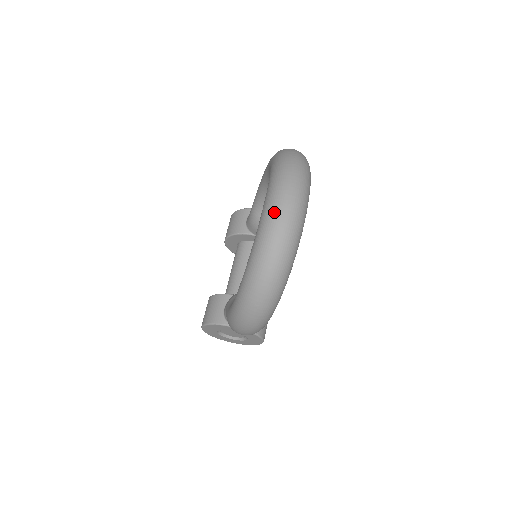
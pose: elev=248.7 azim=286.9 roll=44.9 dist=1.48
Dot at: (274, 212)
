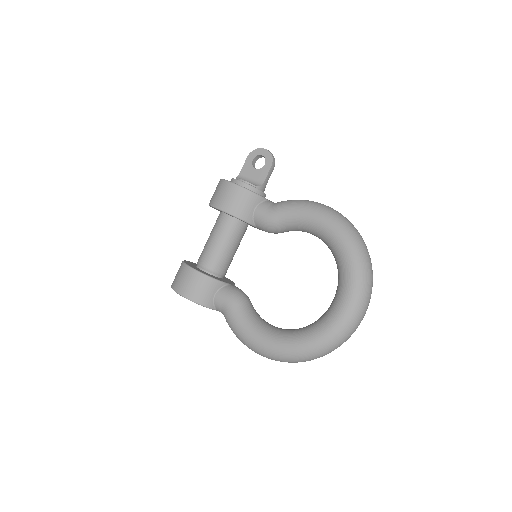
Dot at: (351, 328)
